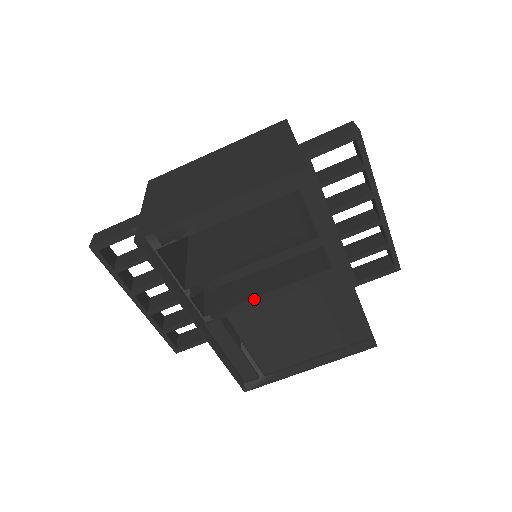
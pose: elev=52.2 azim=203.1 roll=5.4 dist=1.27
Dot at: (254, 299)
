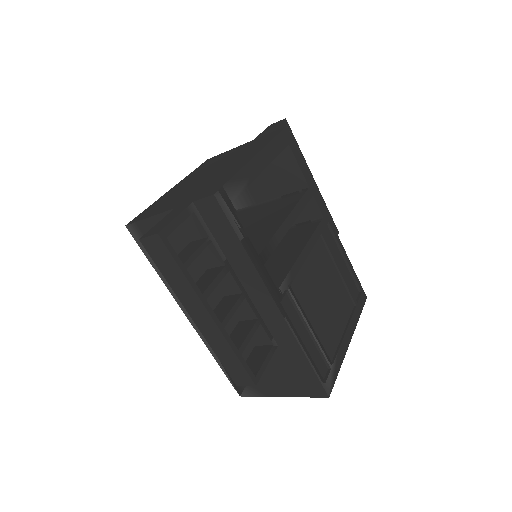
Dot at: (299, 258)
